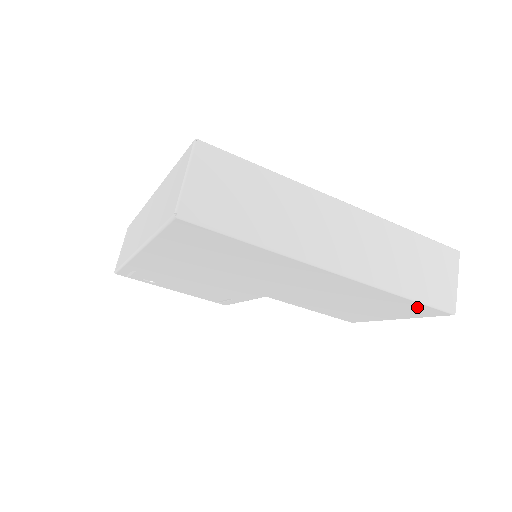
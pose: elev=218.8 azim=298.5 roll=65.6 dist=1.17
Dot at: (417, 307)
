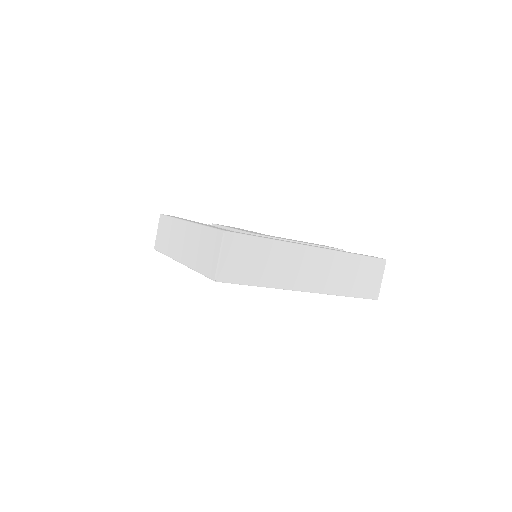
Dot at: occluded
